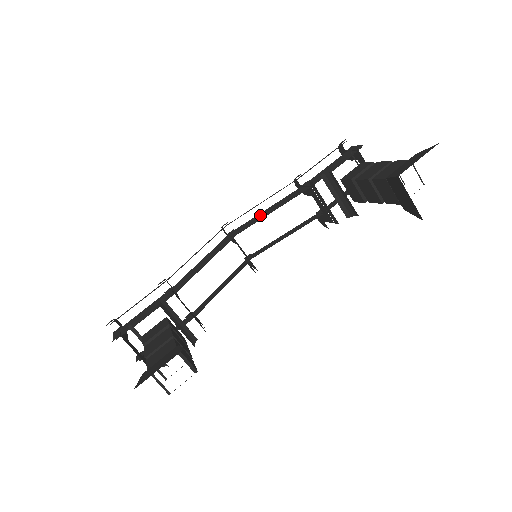
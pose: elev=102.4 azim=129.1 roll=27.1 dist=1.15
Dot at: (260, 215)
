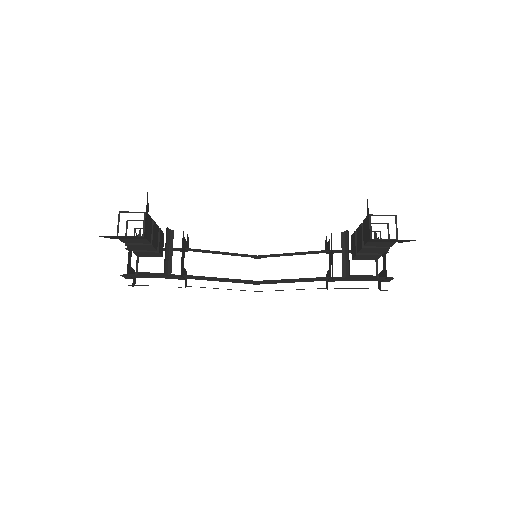
Dot at: occluded
